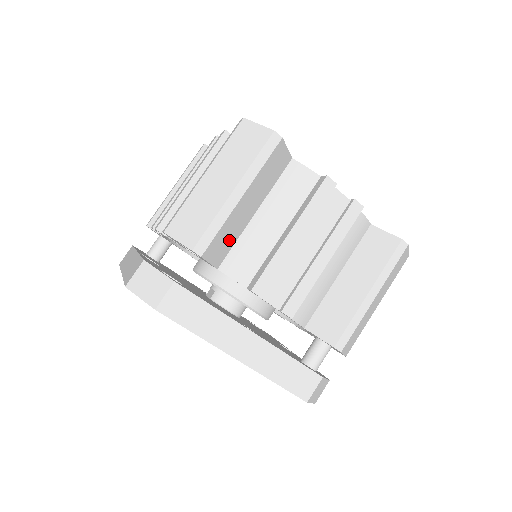
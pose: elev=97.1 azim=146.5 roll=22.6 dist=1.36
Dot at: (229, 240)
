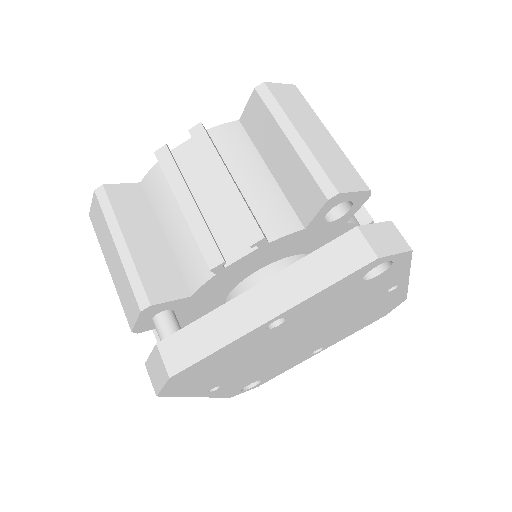
Dot at: occluded
